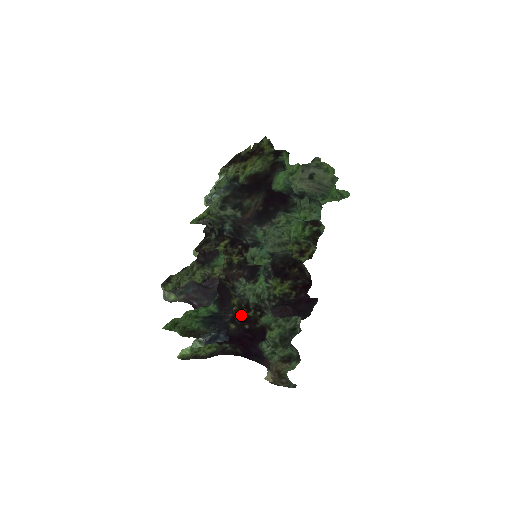
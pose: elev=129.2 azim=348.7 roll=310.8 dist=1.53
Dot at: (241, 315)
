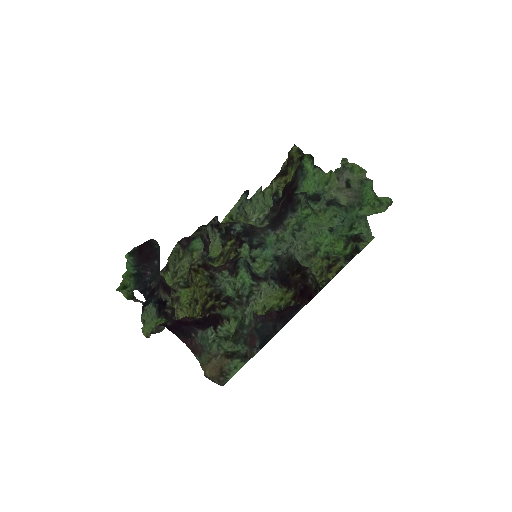
Dot at: (210, 304)
